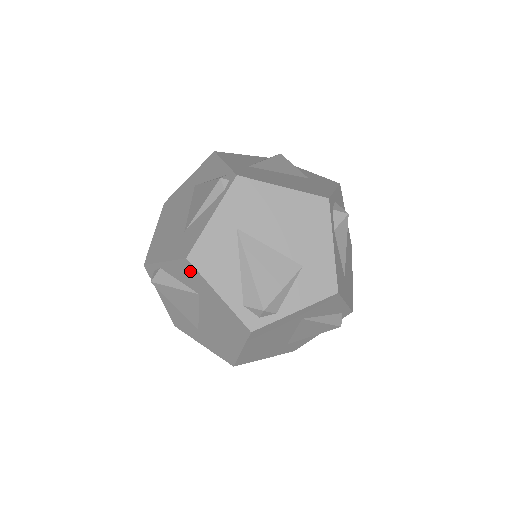
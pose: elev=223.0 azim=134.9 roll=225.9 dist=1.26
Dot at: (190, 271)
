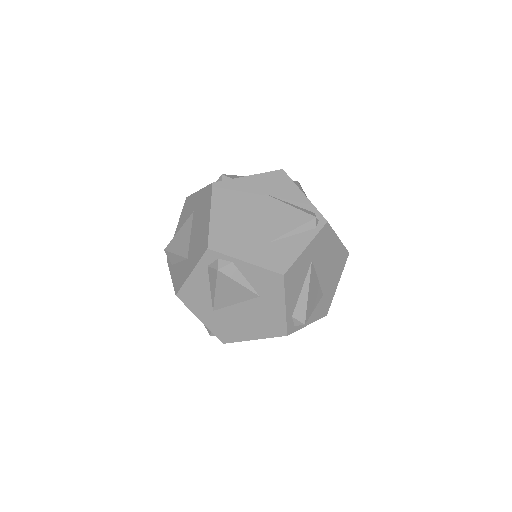
Dot at: (274, 282)
